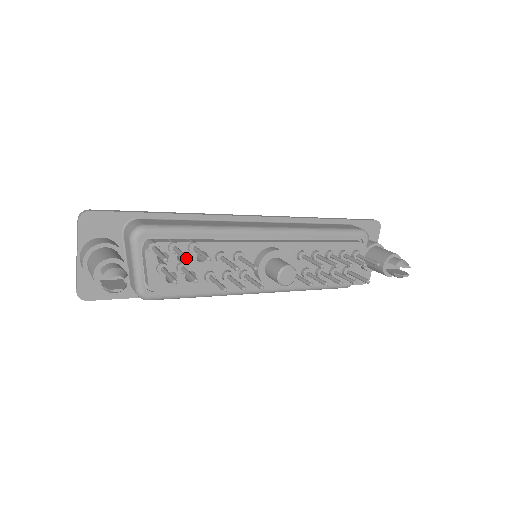
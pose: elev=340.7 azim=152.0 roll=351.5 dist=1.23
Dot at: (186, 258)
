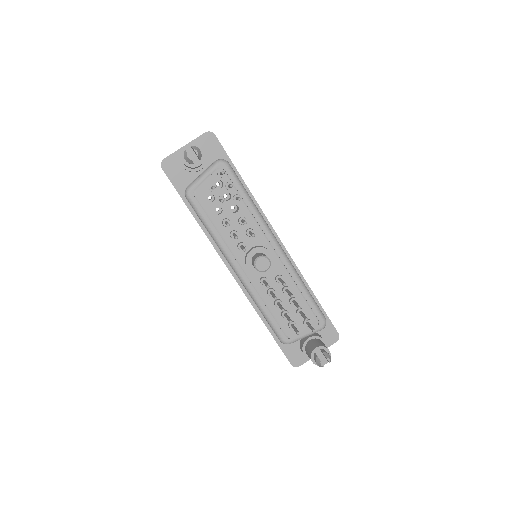
Dot at: occluded
